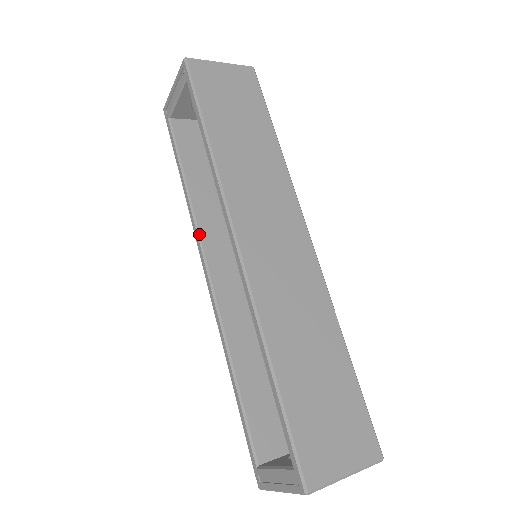
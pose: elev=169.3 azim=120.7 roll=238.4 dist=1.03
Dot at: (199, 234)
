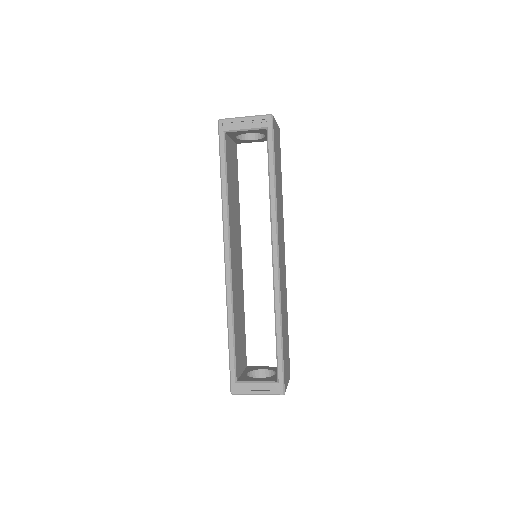
Dot at: (229, 230)
